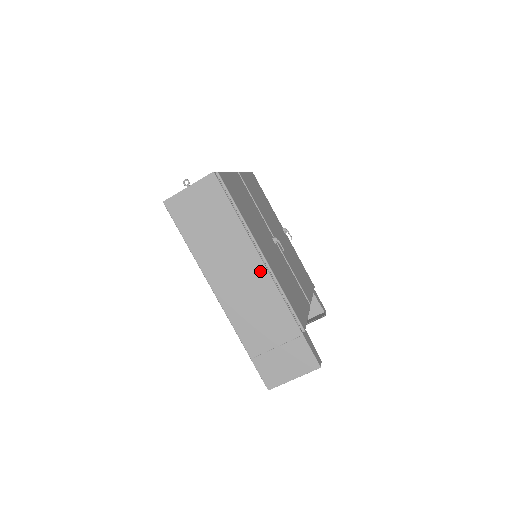
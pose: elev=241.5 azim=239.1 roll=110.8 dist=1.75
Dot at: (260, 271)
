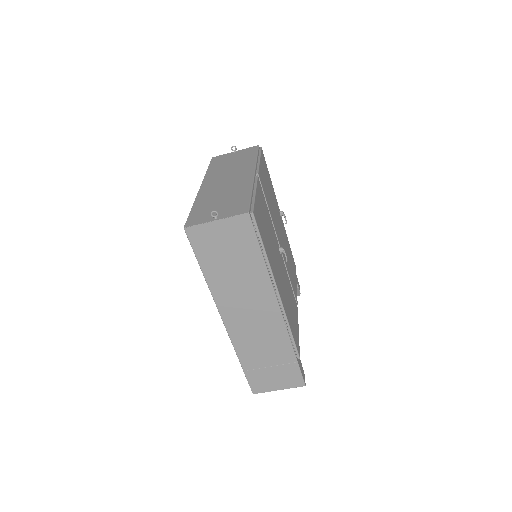
Dot at: (273, 308)
